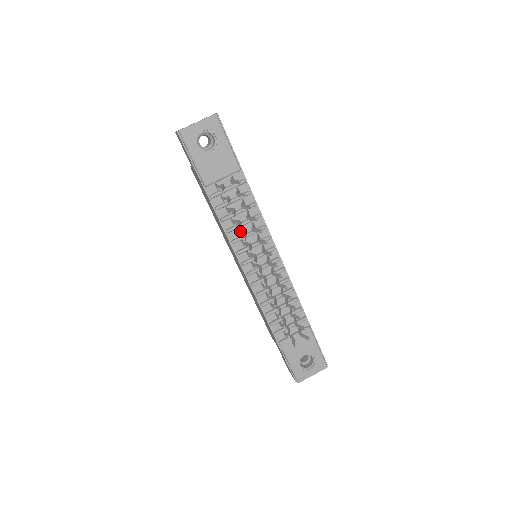
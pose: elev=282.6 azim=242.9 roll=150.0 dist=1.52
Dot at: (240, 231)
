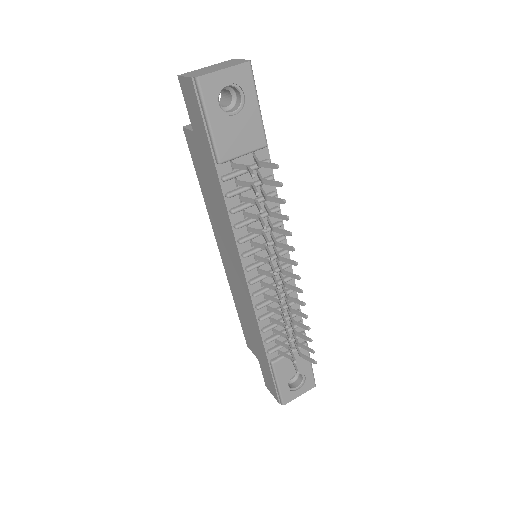
Dot at: (253, 228)
